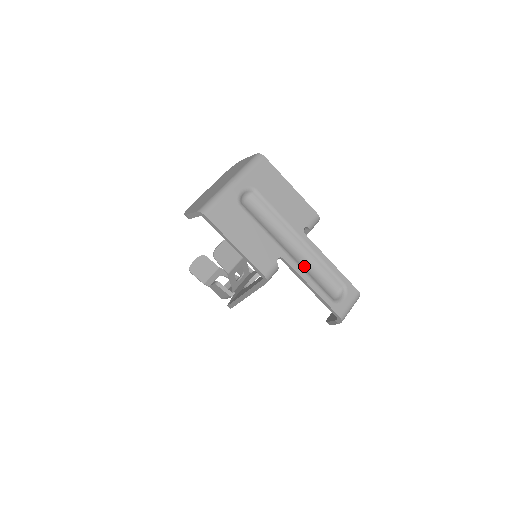
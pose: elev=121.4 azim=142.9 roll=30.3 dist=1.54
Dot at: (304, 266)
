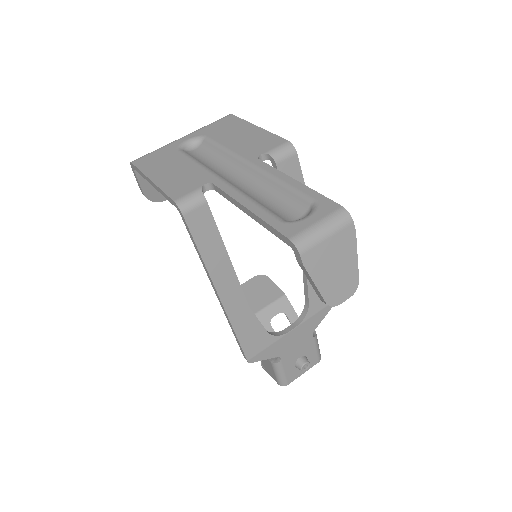
Dot at: (249, 192)
